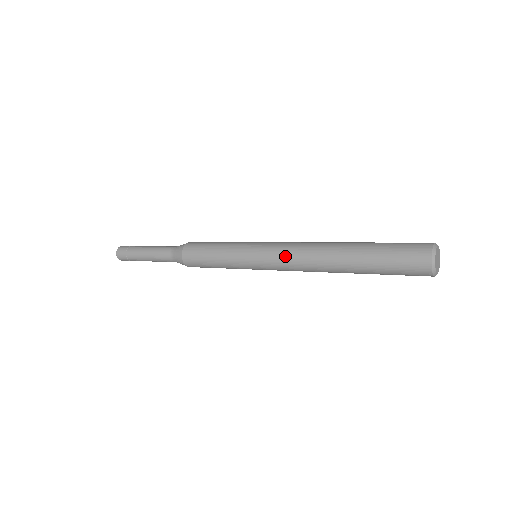
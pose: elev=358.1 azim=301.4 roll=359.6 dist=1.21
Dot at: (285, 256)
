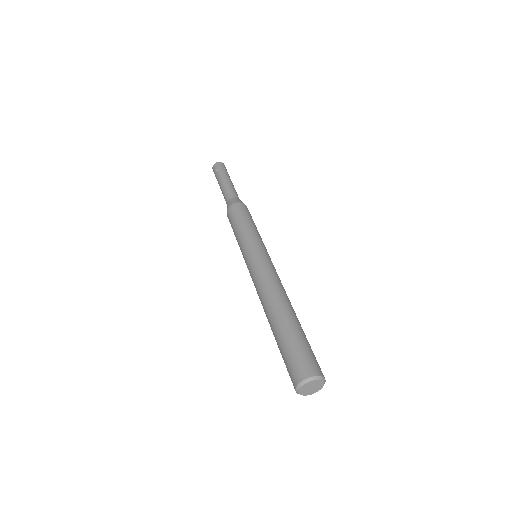
Dot at: (254, 285)
